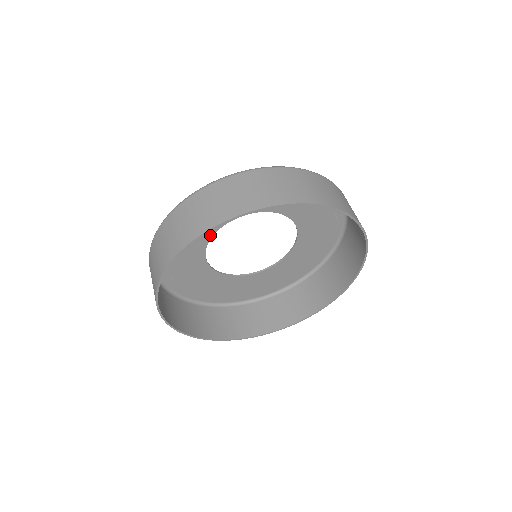
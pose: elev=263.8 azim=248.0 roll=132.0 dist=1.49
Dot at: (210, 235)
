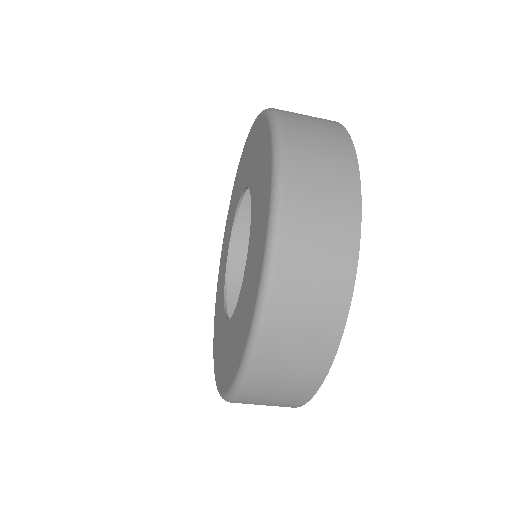
Dot at: occluded
